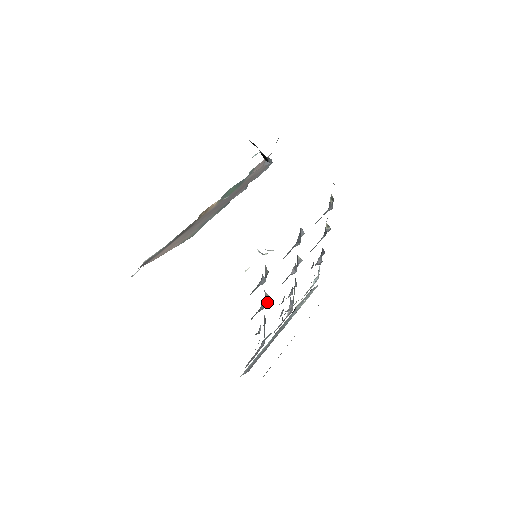
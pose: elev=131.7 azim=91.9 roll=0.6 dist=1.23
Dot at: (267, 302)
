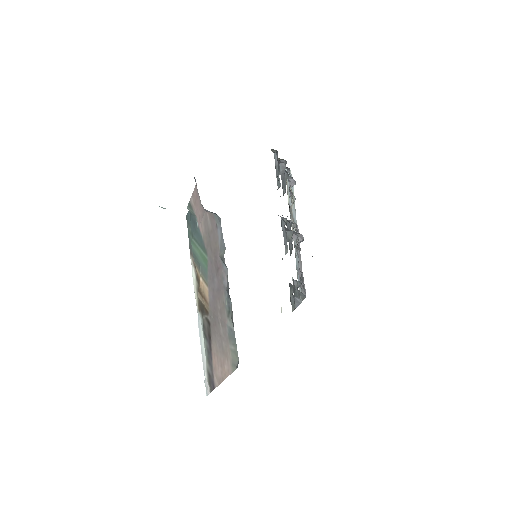
Dot at: (300, 285)
